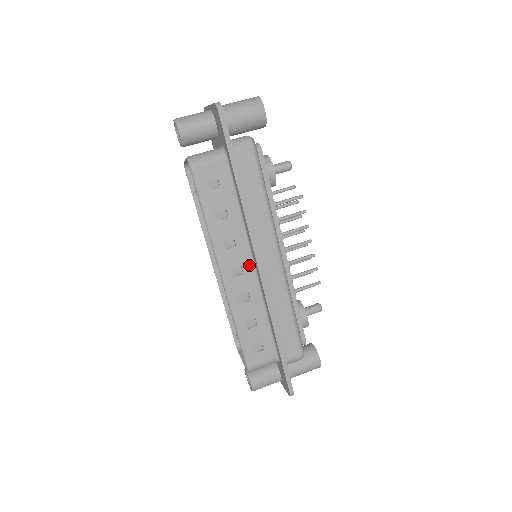
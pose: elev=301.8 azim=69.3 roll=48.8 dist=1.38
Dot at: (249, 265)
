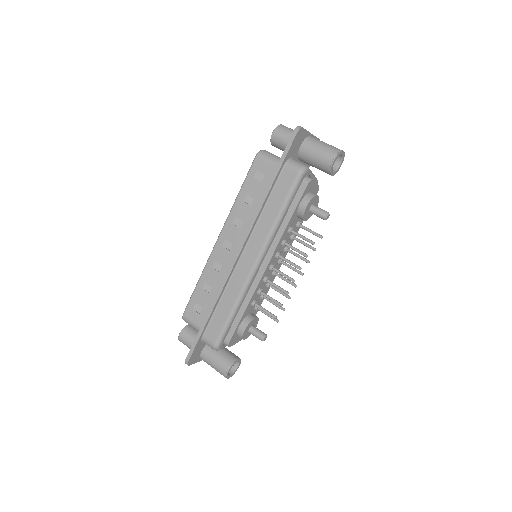
Dot at: occluded
